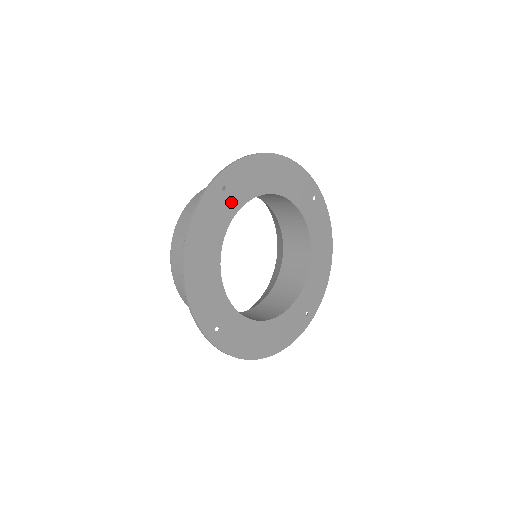
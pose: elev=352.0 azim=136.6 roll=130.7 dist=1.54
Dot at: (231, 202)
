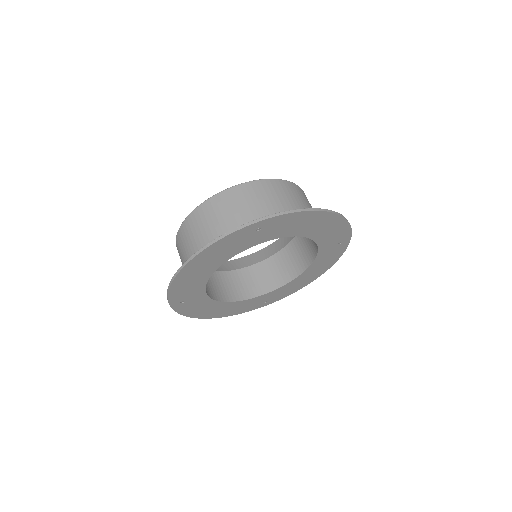
Dot at: (196, 297)
